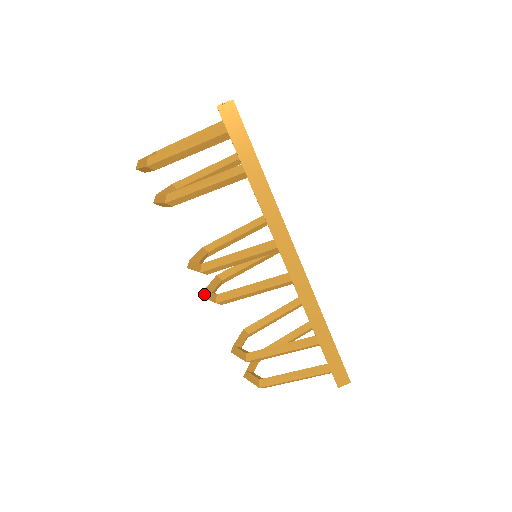
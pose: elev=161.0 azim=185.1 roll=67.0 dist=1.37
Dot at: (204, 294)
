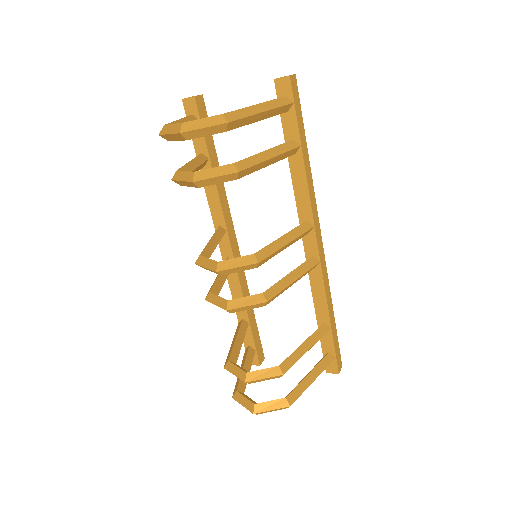
Dot at: (231, 305)
